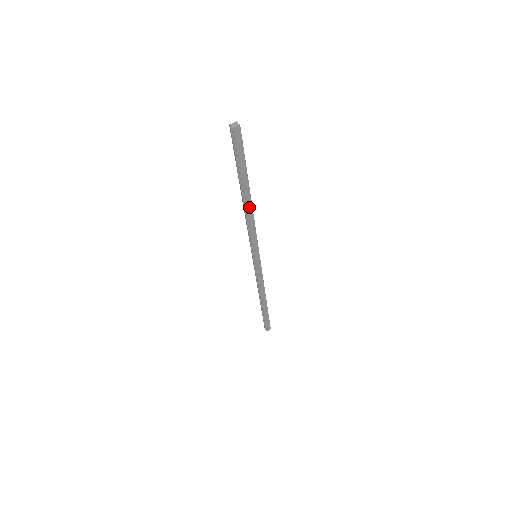
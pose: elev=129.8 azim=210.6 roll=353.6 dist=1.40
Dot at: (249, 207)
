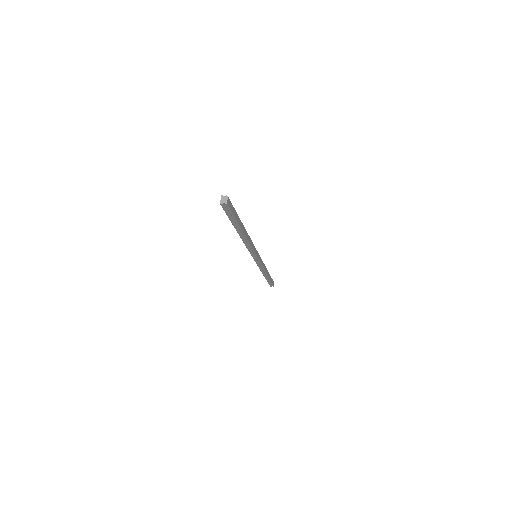
Dot at: (246, 235)
